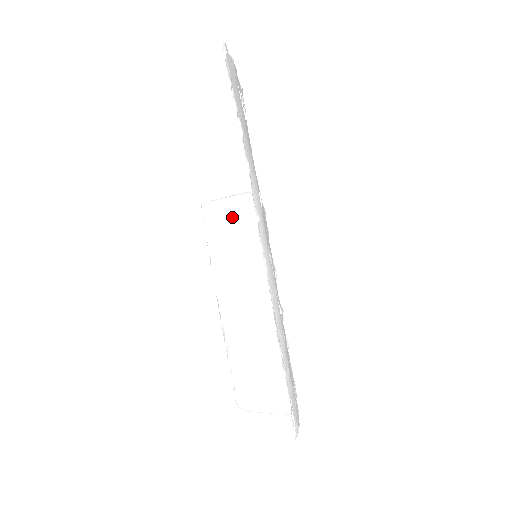
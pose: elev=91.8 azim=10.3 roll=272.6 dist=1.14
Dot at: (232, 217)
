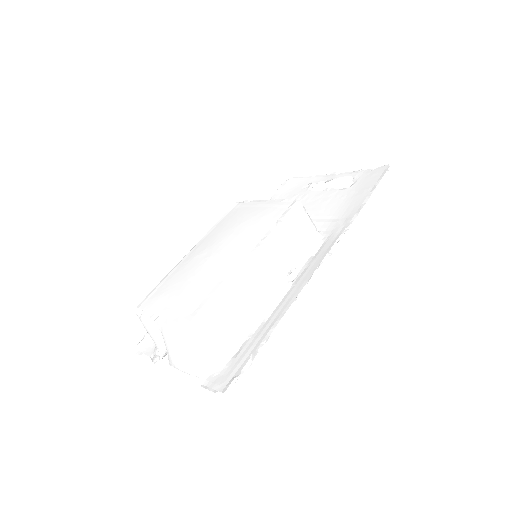
Dot at: (304, 228)
